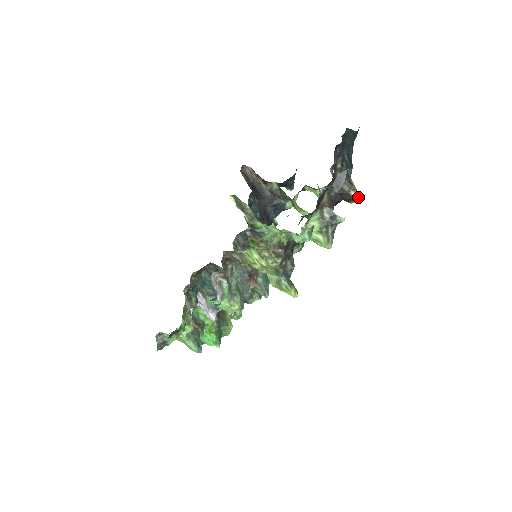
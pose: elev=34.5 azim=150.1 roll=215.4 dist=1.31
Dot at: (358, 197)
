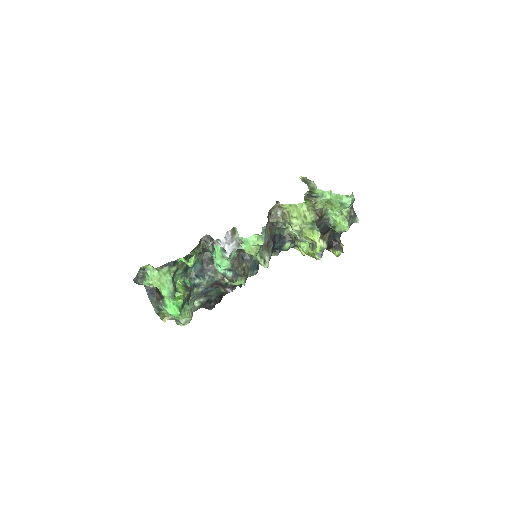
Dot at: occluded
